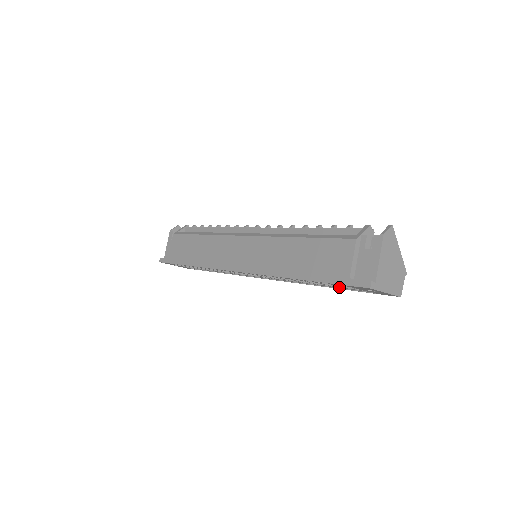
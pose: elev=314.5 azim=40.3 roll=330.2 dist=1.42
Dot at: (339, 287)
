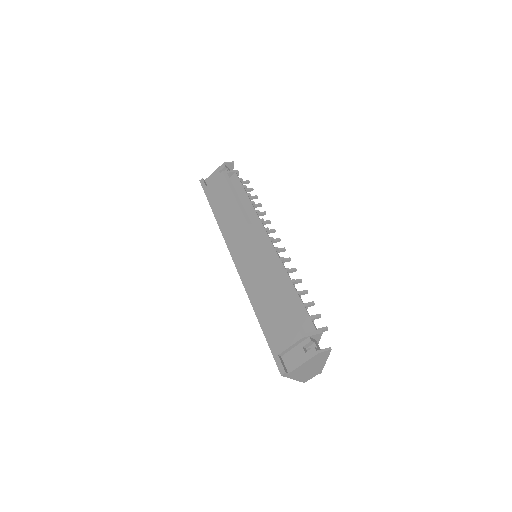
Dot at: occluded
